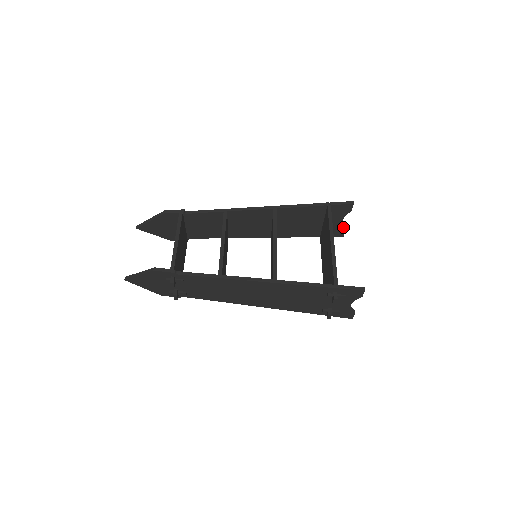
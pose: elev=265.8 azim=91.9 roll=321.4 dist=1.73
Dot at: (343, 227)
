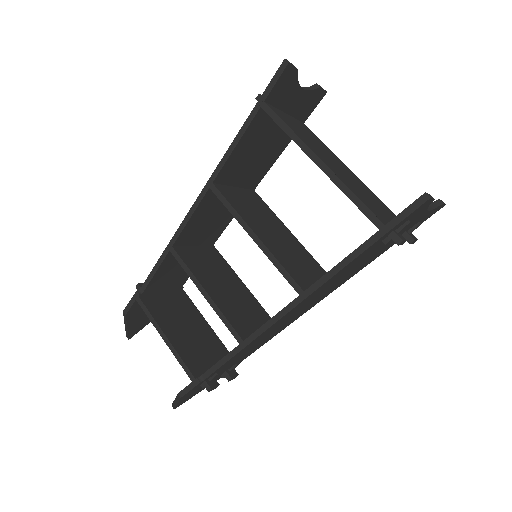
Dot at: (312, 88)
